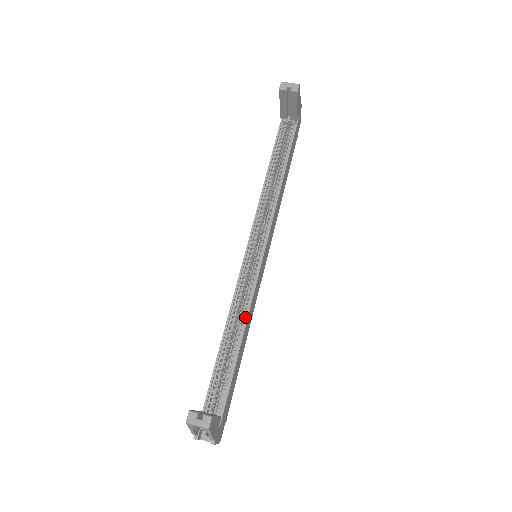
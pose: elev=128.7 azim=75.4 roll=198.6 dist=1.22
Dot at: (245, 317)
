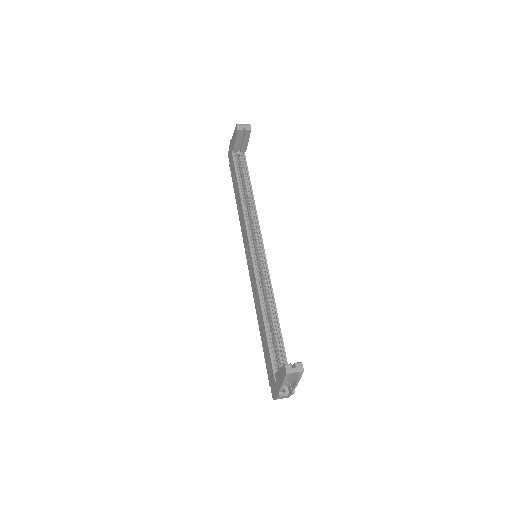
Dot at: (272, 299)
